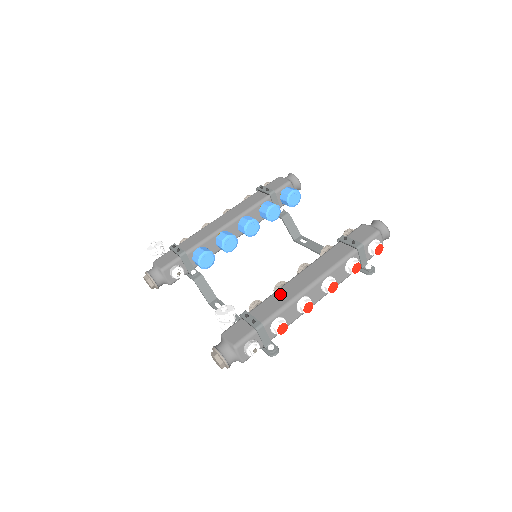
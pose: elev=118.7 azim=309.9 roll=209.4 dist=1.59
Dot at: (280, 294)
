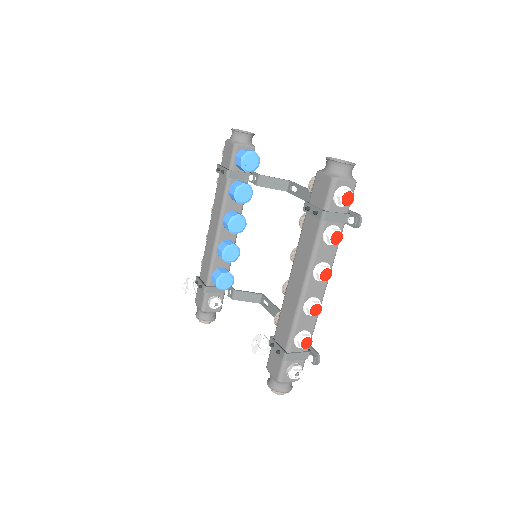
Dot at: (286, 308)
